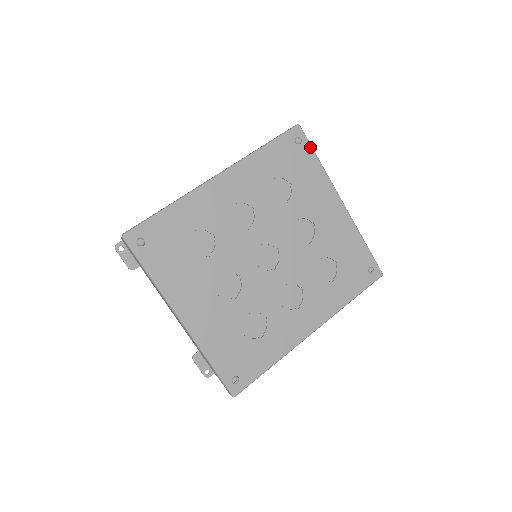
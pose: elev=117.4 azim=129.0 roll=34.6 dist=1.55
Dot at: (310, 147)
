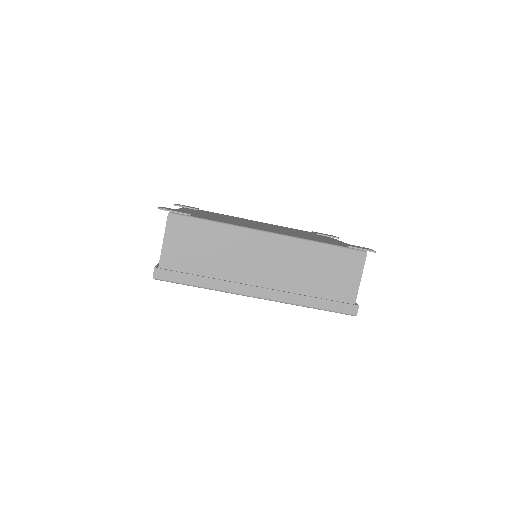
Dot at: occluded
